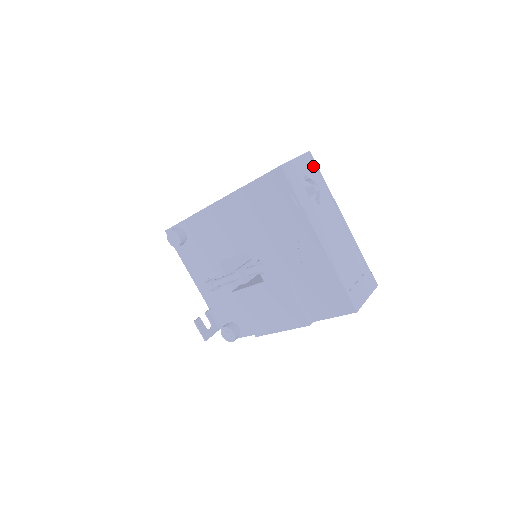
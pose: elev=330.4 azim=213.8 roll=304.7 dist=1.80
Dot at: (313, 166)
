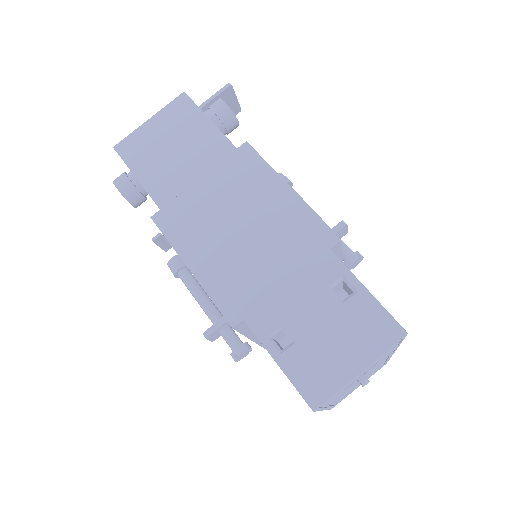
Dot at: (393, 347)
